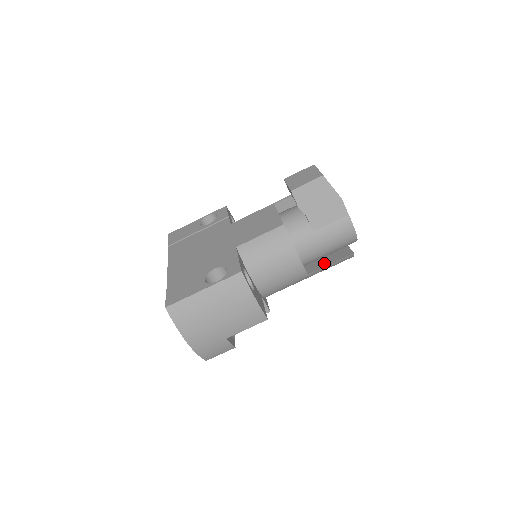
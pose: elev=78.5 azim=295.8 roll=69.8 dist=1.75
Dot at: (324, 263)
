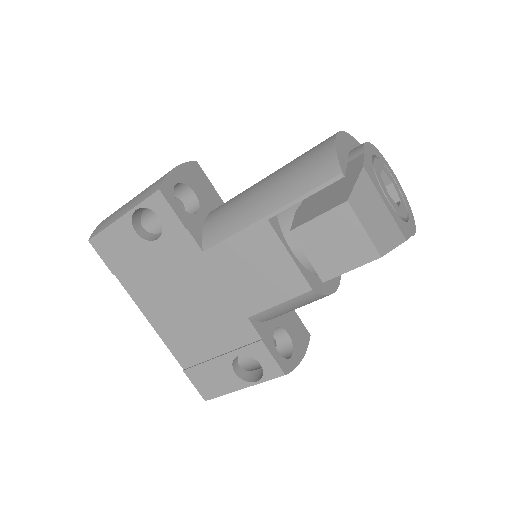
Dot at: occluded
